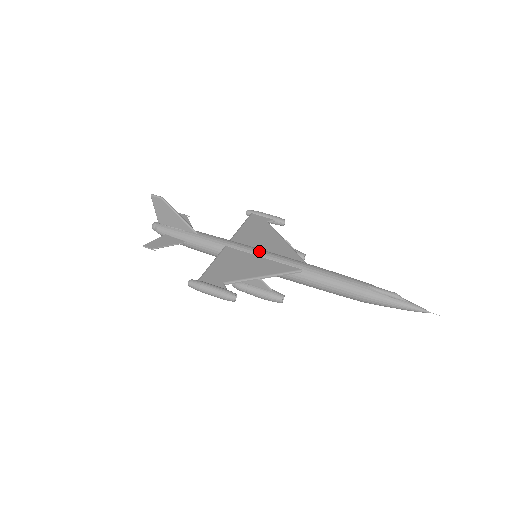
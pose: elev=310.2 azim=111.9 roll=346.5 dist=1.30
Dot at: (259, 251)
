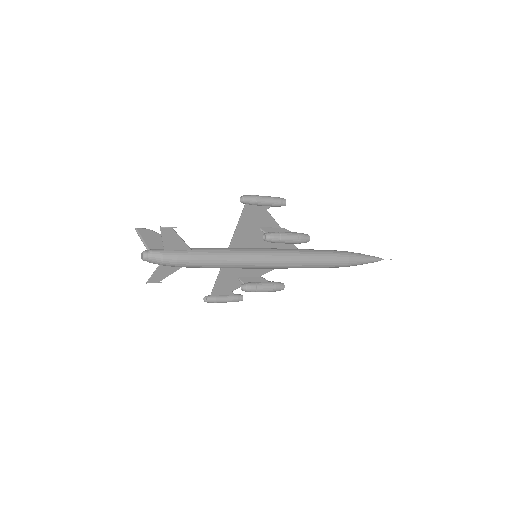
Dot at: occluded
